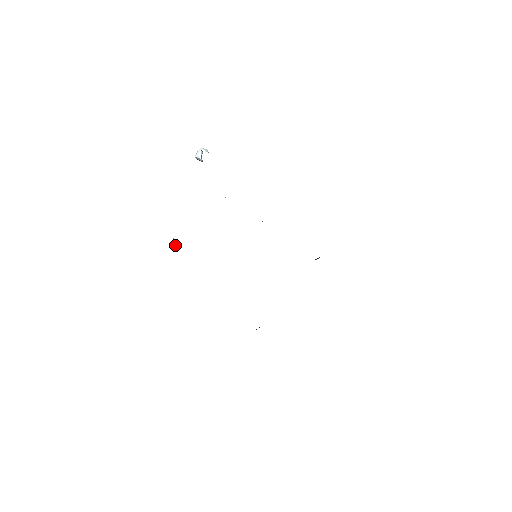
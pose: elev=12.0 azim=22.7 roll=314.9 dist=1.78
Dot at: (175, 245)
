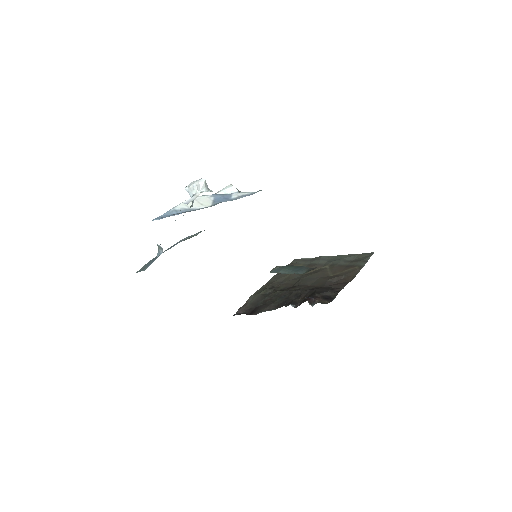
Dot at: (158, 248)
